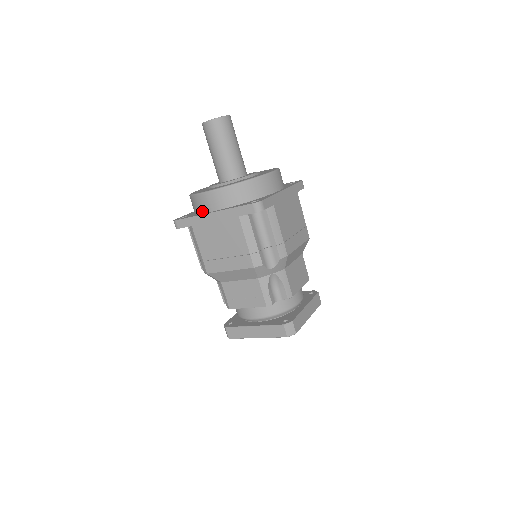
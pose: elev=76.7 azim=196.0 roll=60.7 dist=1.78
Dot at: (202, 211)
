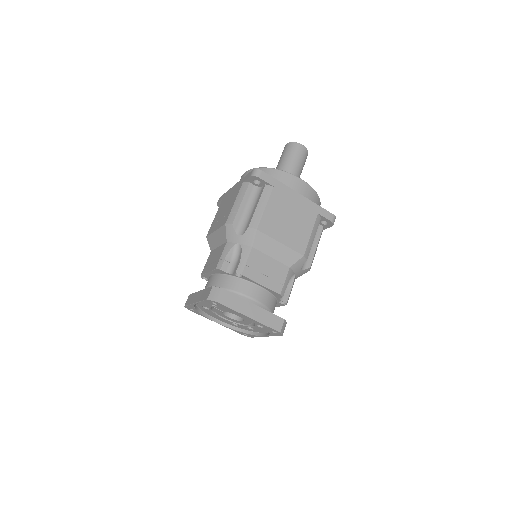
Dot at: occluded
